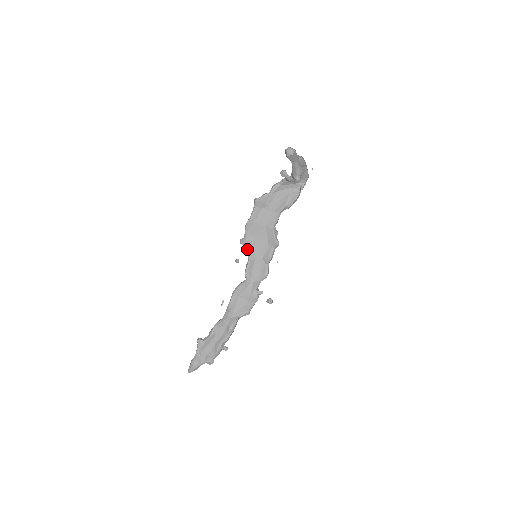
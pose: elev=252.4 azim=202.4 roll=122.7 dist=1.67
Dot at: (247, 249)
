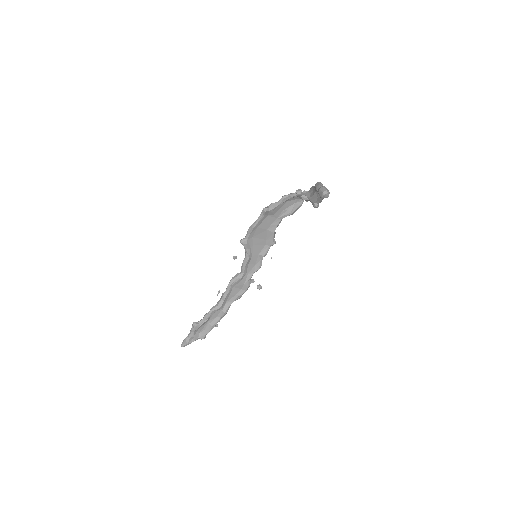
Dot at: (247, 249)
